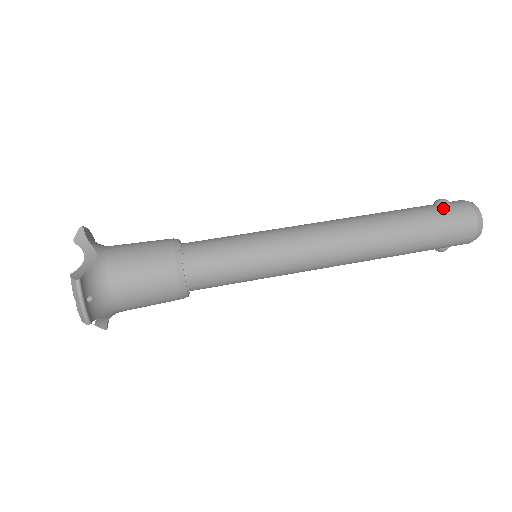
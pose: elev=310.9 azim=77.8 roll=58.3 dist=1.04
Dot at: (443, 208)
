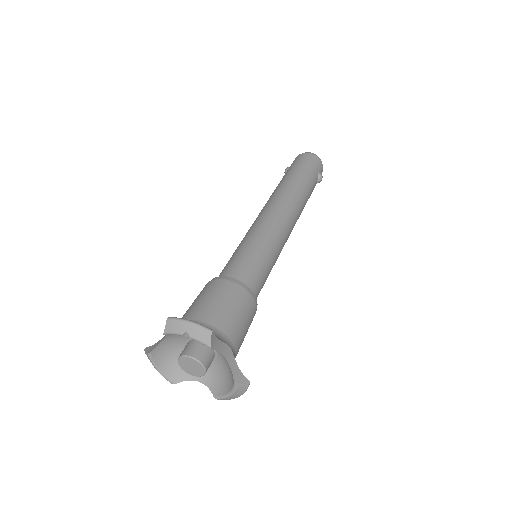
Dot at: occluded
